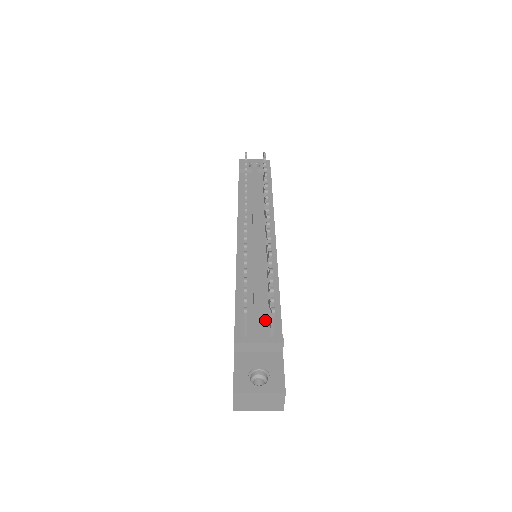
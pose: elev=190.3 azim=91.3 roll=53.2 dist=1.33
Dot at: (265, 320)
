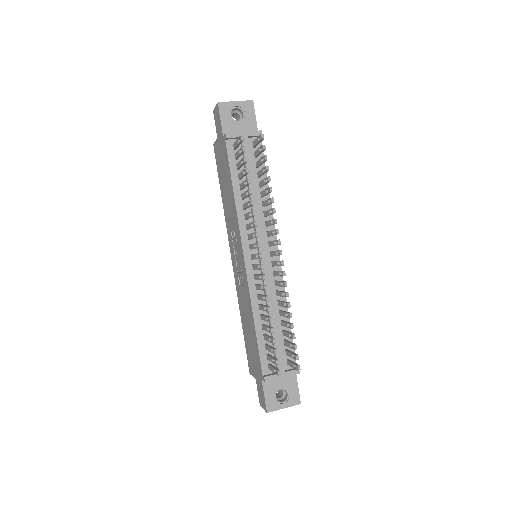
Dot at: (282, 350)
